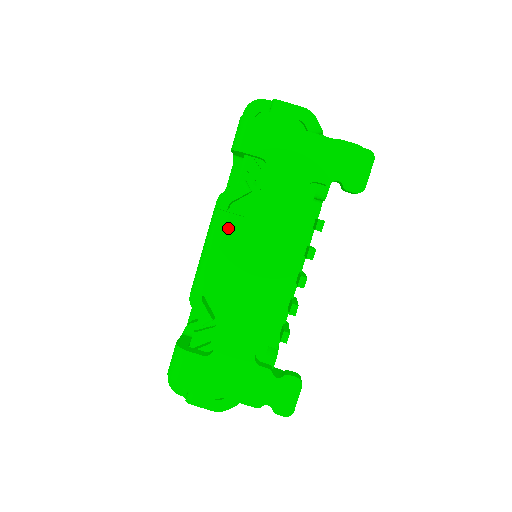
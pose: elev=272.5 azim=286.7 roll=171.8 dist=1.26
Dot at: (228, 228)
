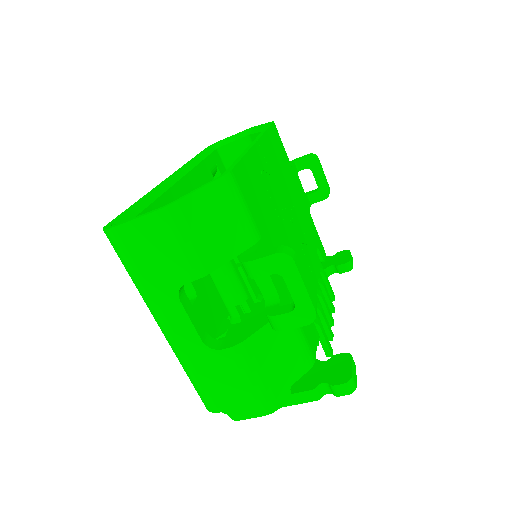
Dot at: occluded
